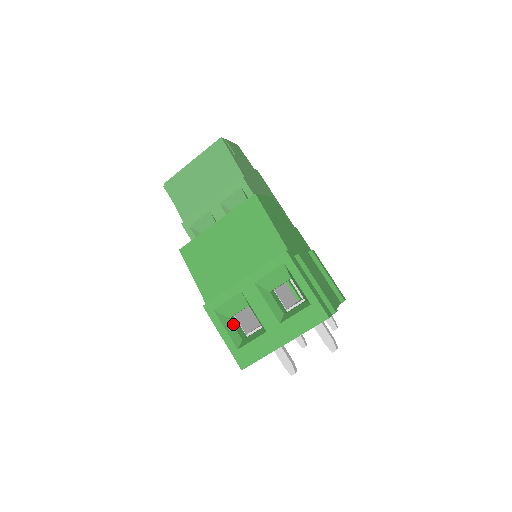
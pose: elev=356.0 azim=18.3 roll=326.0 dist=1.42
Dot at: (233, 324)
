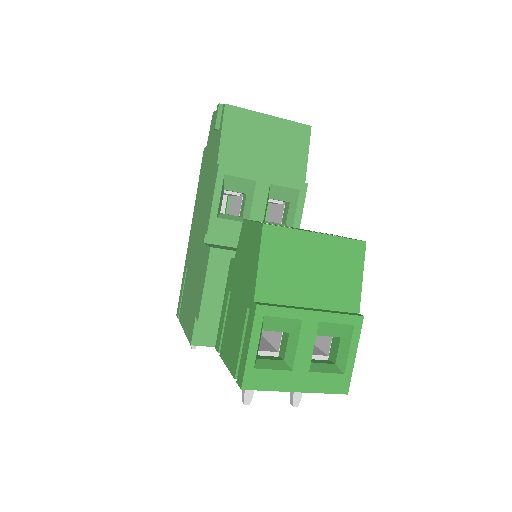
Dot at: (260, 338)
